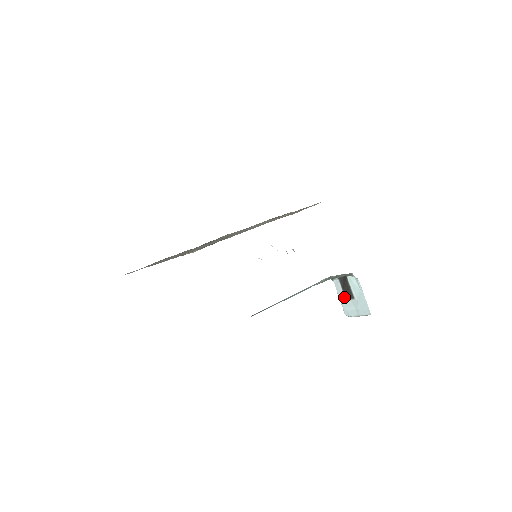
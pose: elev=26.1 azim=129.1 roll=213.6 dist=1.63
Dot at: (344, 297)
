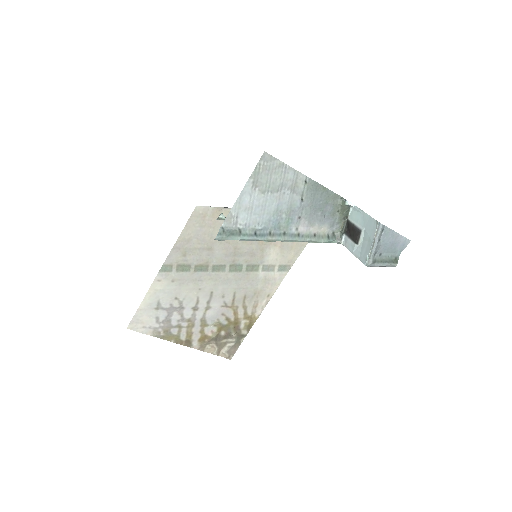
Dot at: (355, 245)
